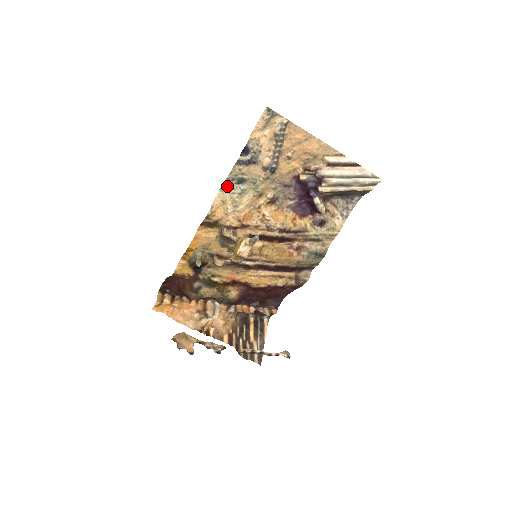
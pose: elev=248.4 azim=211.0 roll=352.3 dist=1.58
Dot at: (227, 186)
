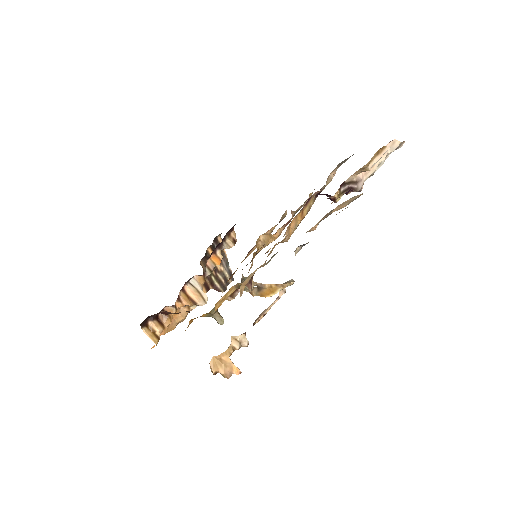
Dot at: occluded
